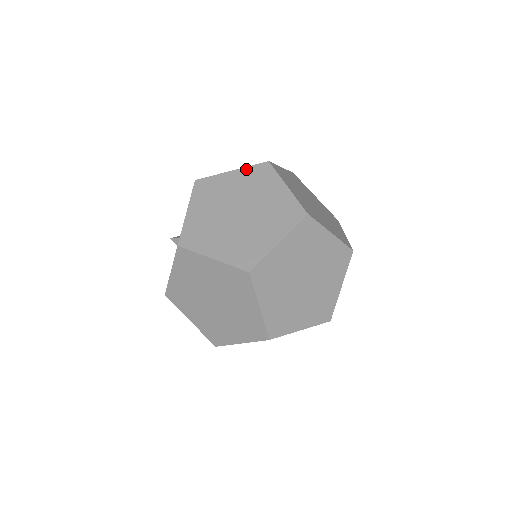
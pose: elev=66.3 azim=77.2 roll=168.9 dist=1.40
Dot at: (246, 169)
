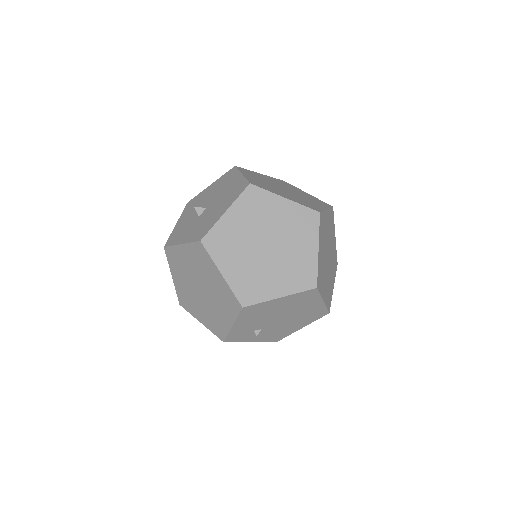
Dot at: (271, 177)
